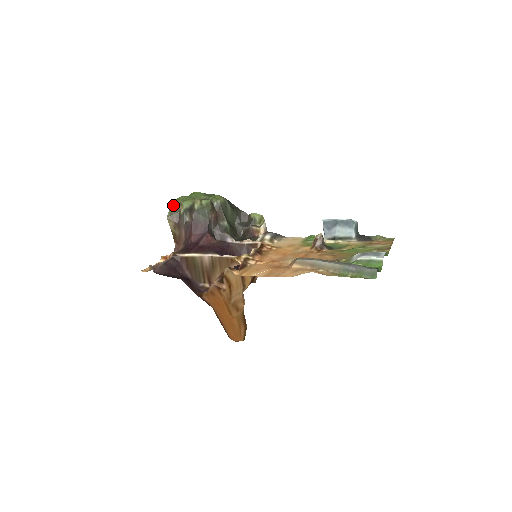
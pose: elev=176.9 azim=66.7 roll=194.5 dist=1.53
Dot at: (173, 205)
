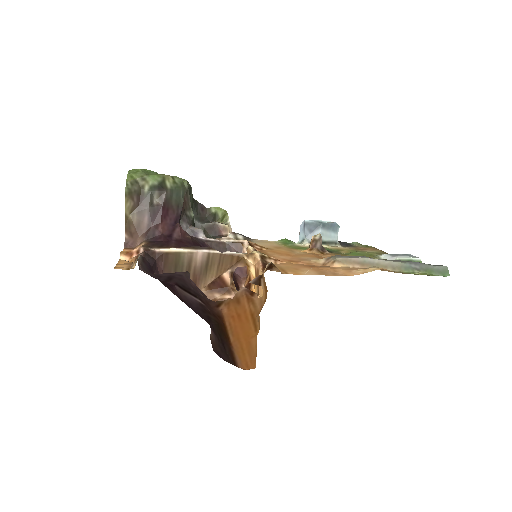
Dot at: (130, 178)
